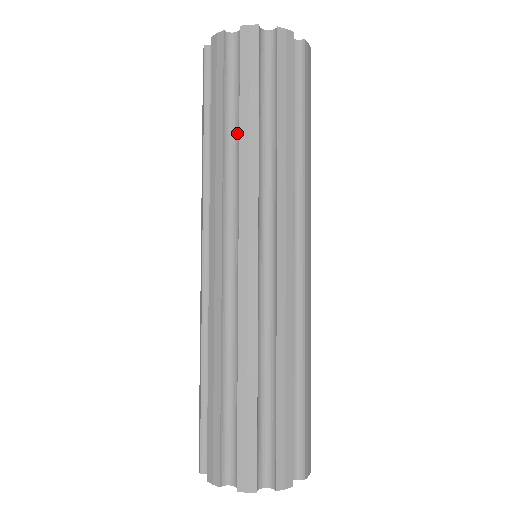
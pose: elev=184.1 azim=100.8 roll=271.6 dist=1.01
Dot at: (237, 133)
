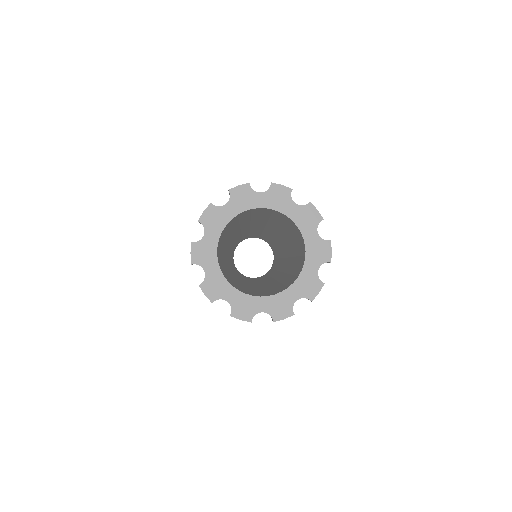
Dot at: occluded
